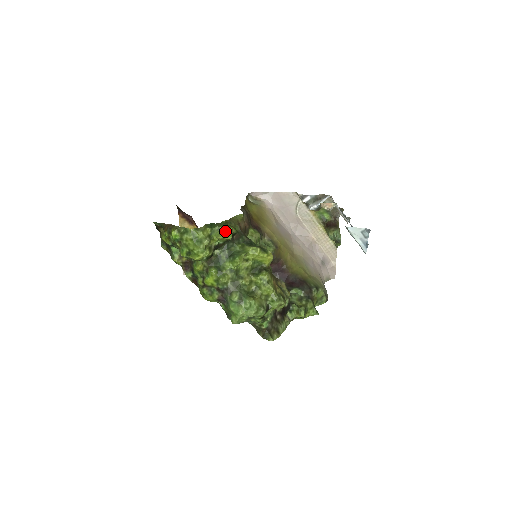
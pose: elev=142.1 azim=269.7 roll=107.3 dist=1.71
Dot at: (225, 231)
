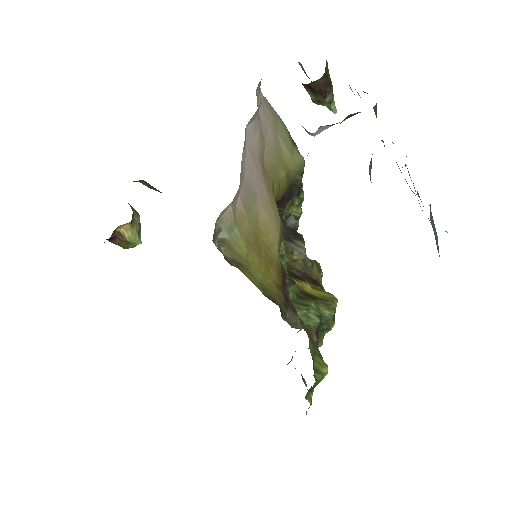
Dot at: (324, 375)
